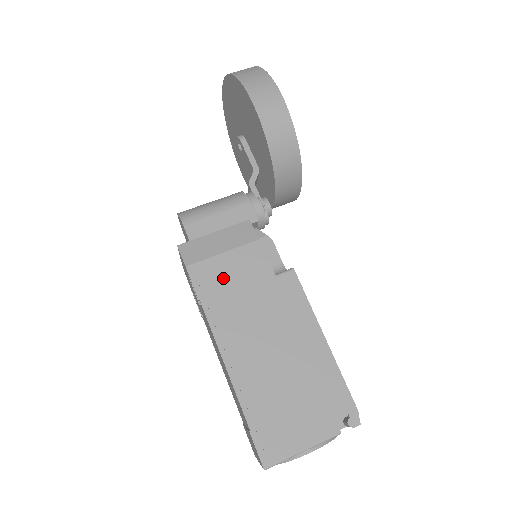
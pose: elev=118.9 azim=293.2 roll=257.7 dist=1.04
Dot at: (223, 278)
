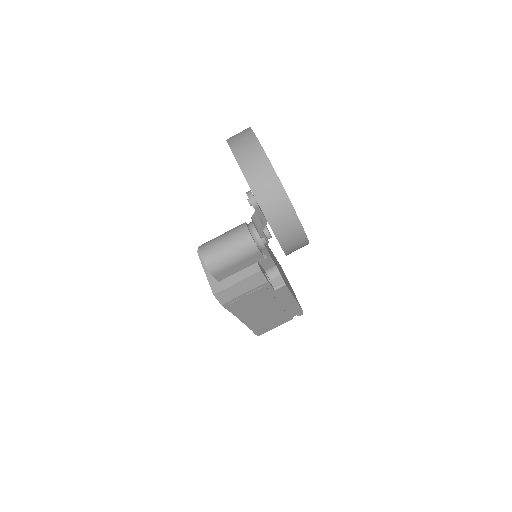
Dot at: (244, 302)
